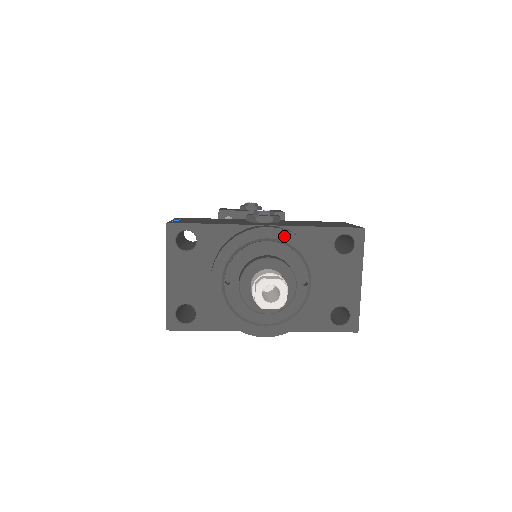
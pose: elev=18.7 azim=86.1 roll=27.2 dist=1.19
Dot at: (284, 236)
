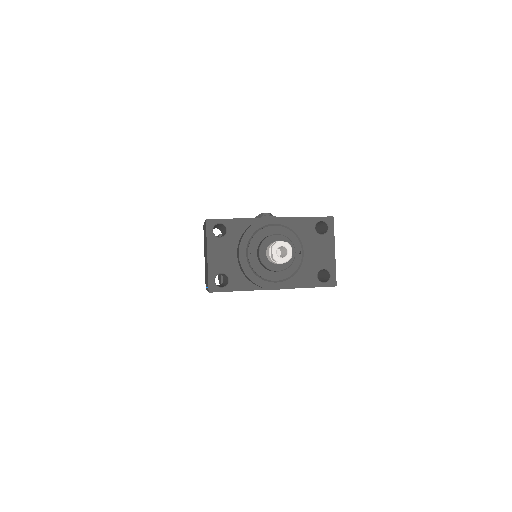
Dot at: (284, 222)
